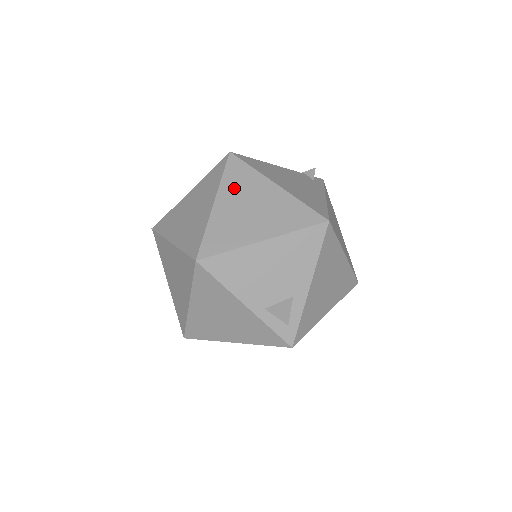
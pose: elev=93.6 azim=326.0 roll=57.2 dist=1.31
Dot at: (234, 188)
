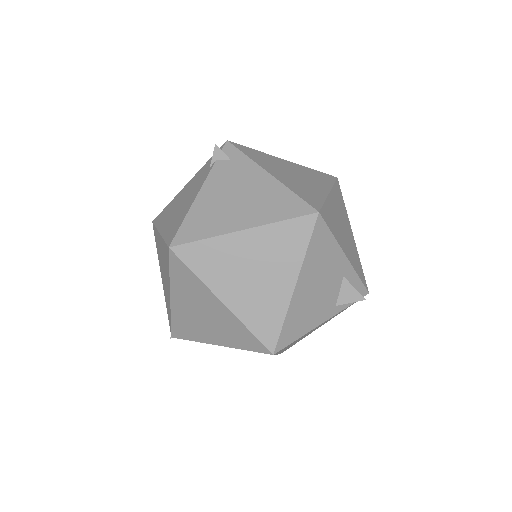
Dot at: (218, 273)
